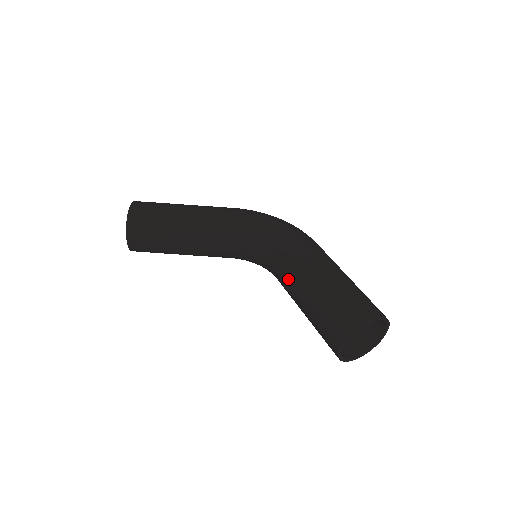
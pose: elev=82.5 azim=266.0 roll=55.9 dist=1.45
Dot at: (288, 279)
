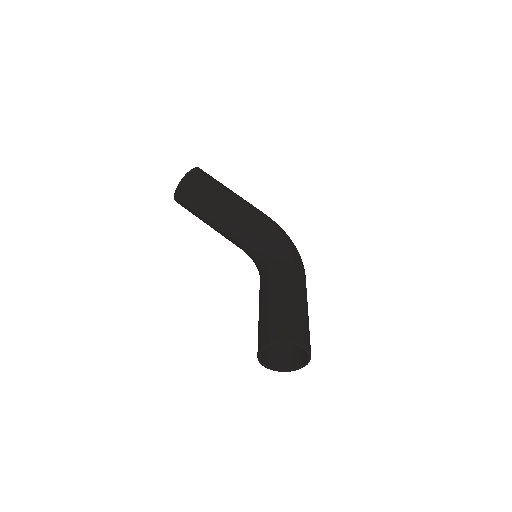
Dot at: (264, 283)
